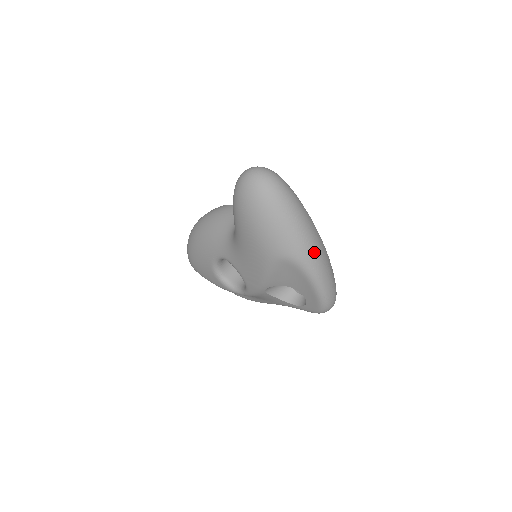
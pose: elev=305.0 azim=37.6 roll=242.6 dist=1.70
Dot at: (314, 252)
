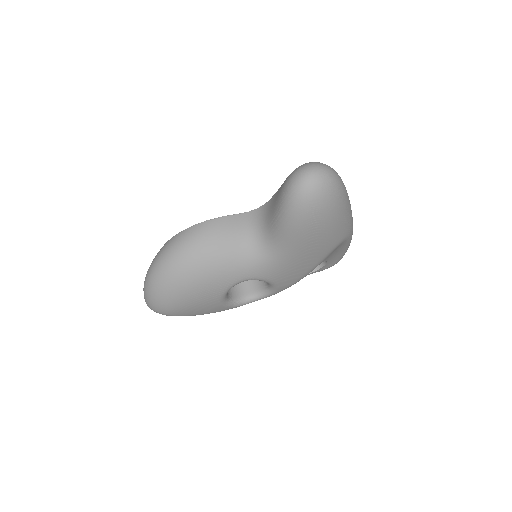
Dot at: occluded
